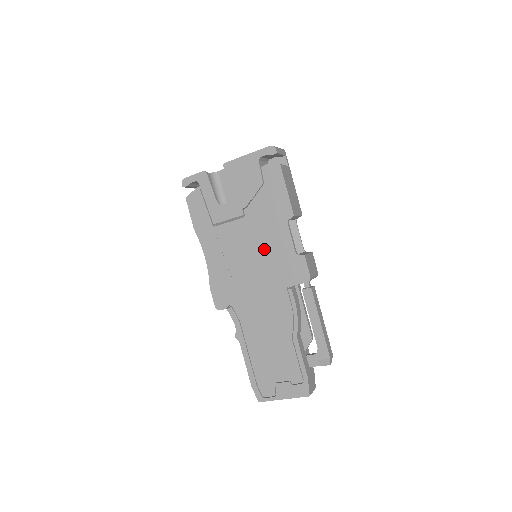
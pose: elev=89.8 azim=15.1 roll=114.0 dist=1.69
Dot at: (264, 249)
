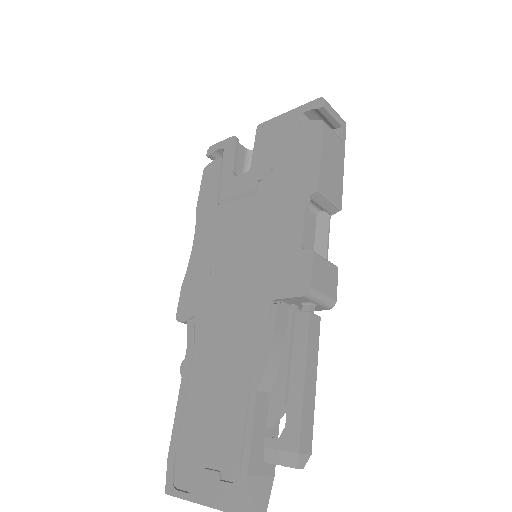
Dot at: (263, 238)
